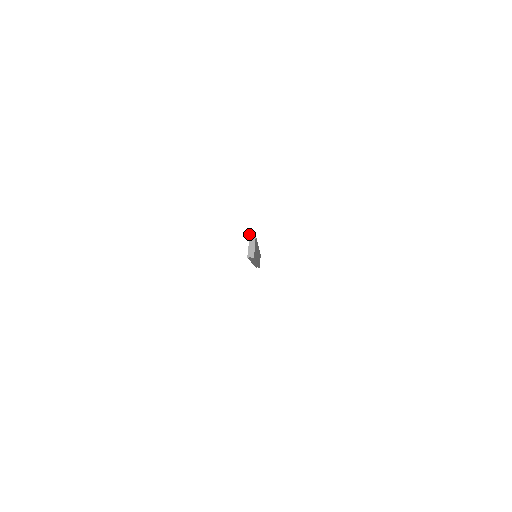
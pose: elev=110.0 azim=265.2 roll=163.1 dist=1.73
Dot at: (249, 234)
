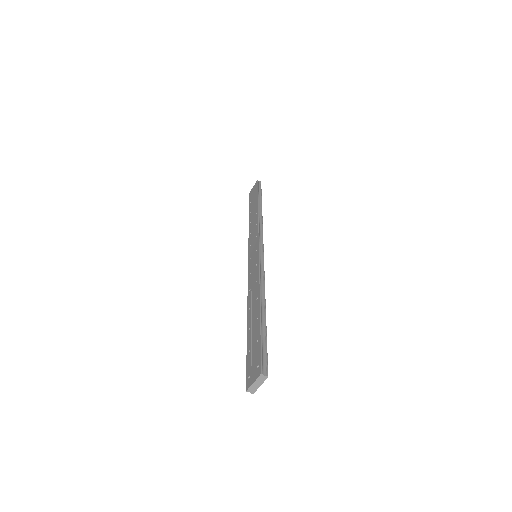
Dot at: (261, 373)
